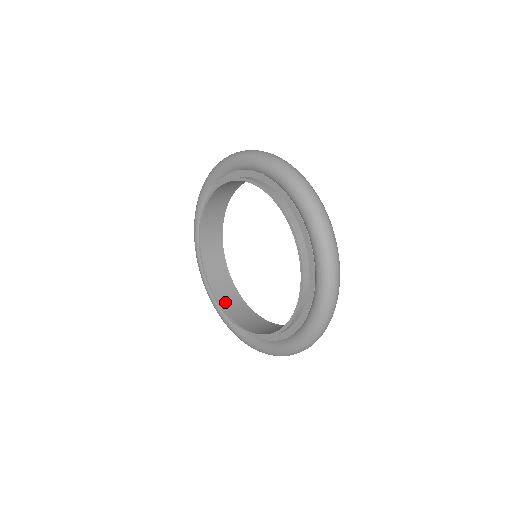
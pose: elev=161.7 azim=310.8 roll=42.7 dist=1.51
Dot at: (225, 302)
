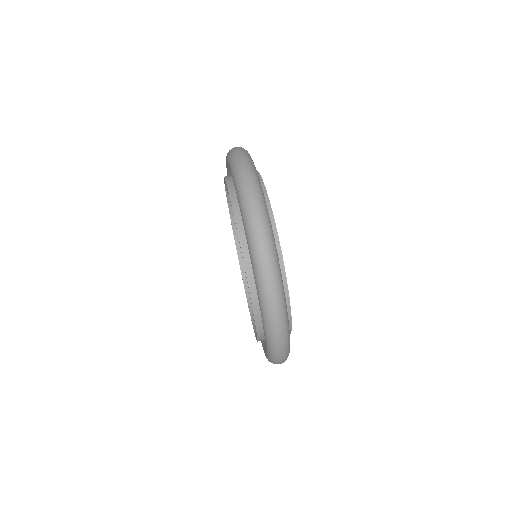
Dot at: occluded
